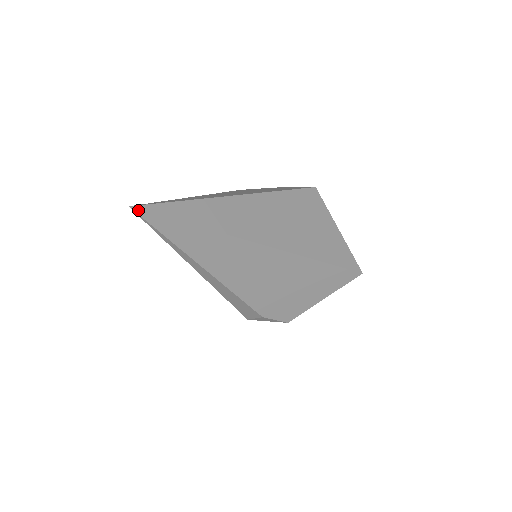
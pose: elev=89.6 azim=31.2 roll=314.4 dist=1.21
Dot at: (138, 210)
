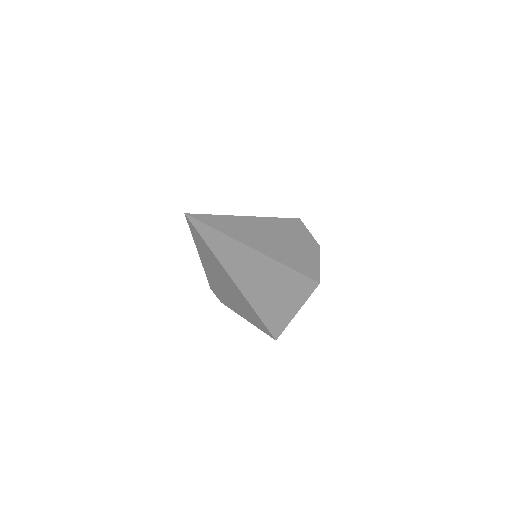
Dot at: (188, 218)
